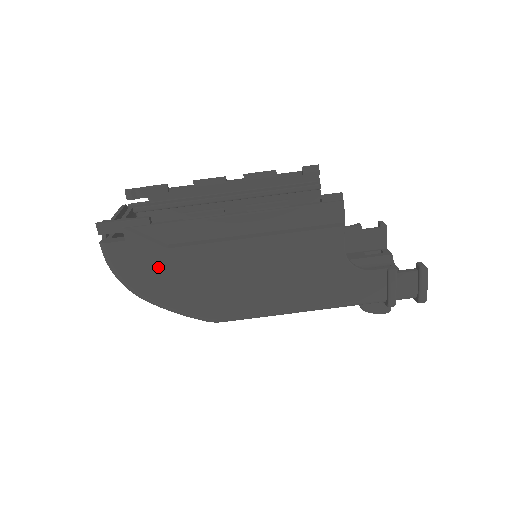
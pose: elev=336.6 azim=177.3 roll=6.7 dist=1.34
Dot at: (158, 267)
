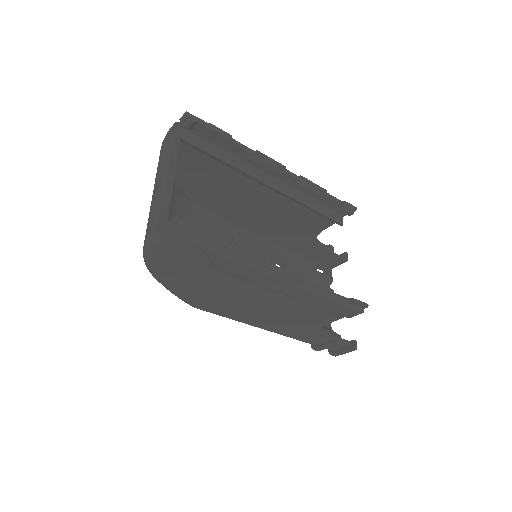
Dot at: (191, 271)
